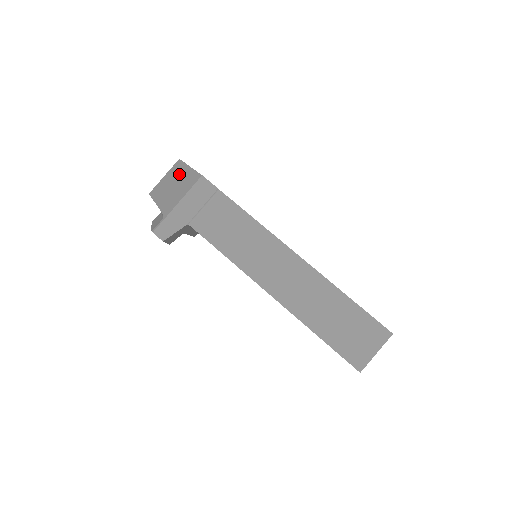
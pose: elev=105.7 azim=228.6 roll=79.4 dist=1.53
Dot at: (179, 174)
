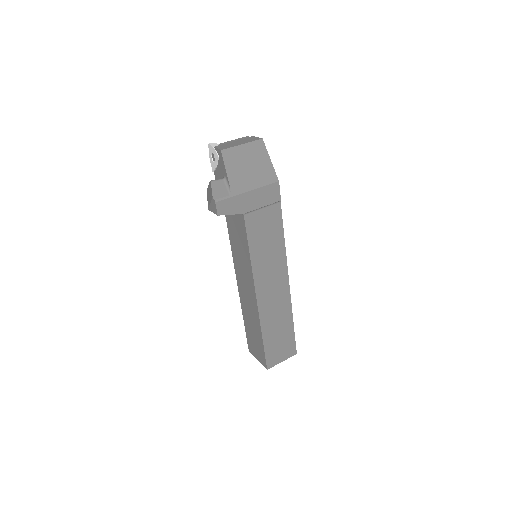
Dot at: (258, 158)
